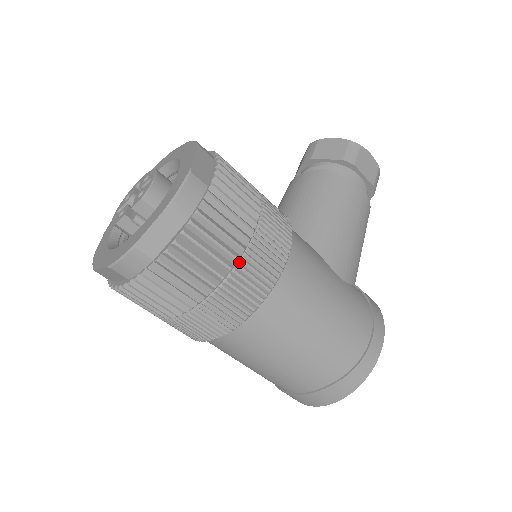
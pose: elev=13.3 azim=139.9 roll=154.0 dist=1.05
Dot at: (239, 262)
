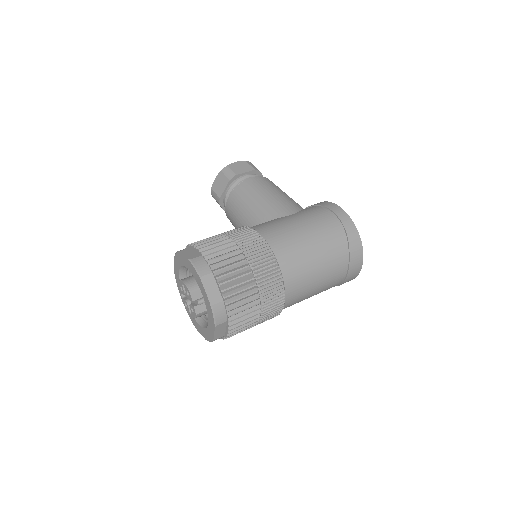
Dot at: (248, 260)
